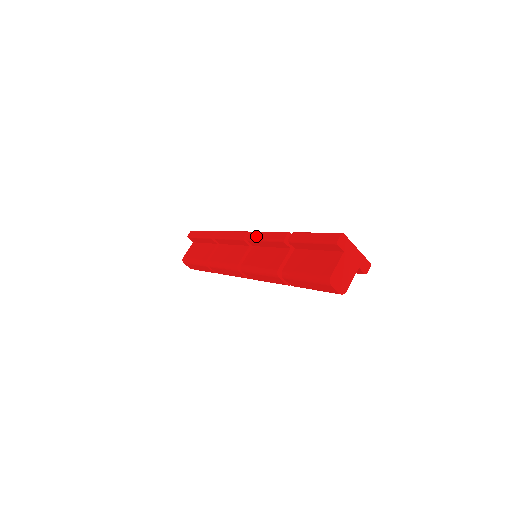
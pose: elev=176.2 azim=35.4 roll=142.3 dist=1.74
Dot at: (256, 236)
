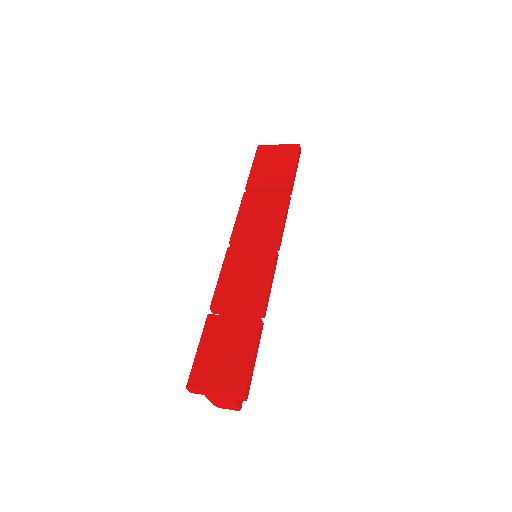
Dot at: occluded
